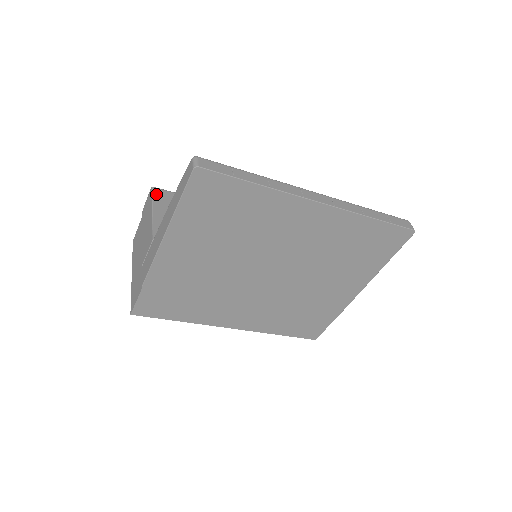
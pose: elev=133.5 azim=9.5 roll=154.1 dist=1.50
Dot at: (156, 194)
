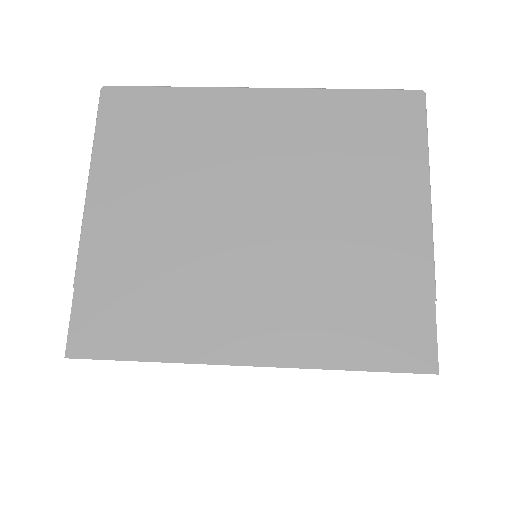
Dot at: occluded
